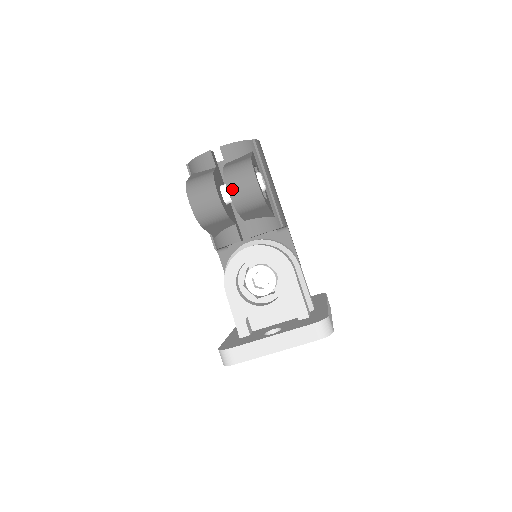
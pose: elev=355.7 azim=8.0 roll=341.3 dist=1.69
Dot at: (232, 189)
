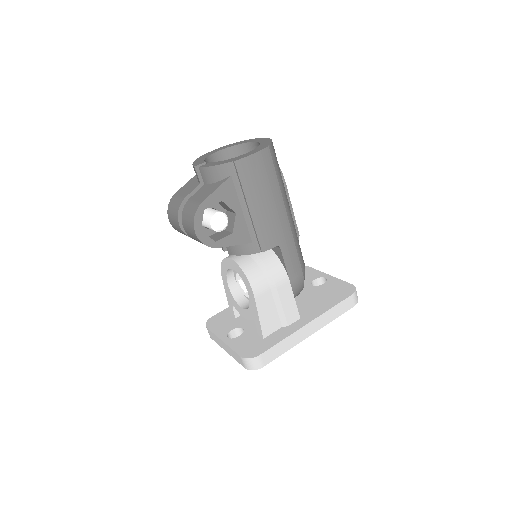
Dot at: (185, 229)
